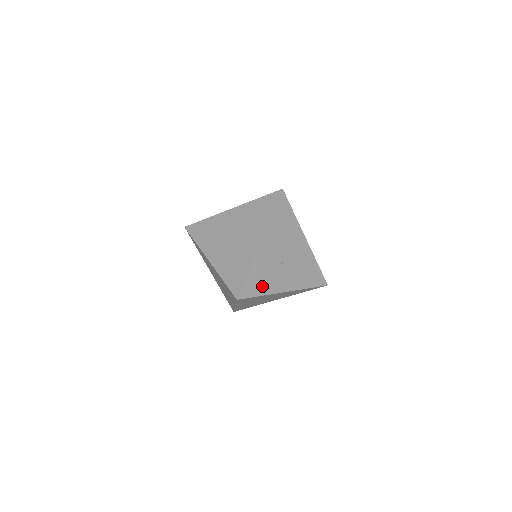
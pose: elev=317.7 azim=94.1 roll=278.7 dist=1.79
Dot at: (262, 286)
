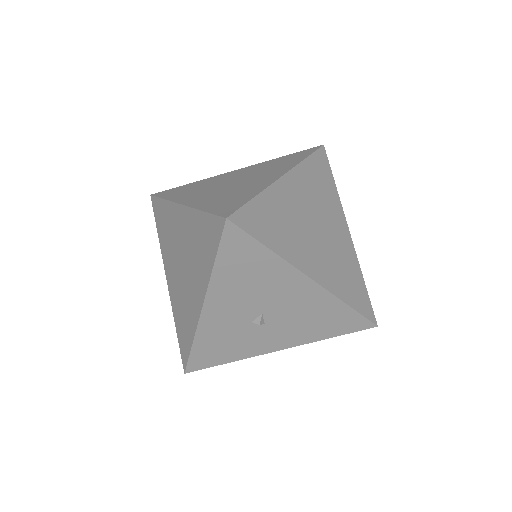
Dot at: (226, 353)
